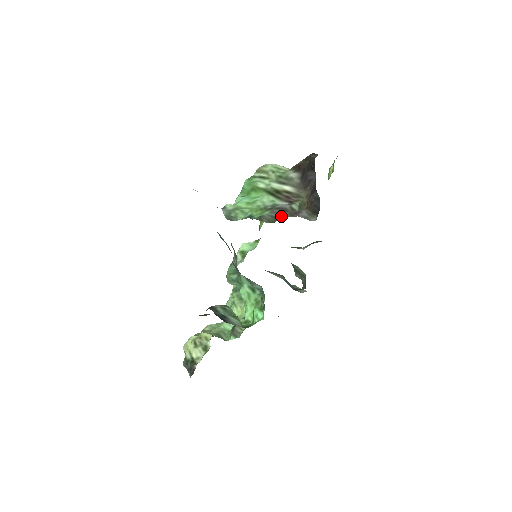
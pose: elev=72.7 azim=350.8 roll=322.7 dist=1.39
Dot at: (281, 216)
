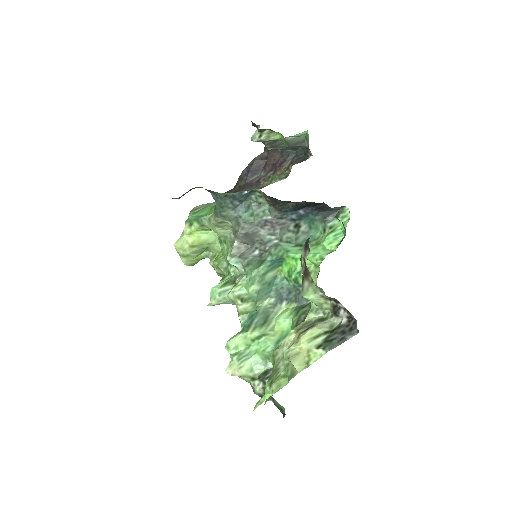
Dot at: occluded
